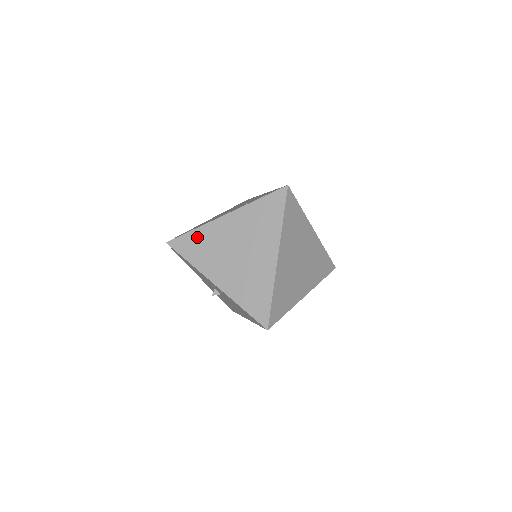
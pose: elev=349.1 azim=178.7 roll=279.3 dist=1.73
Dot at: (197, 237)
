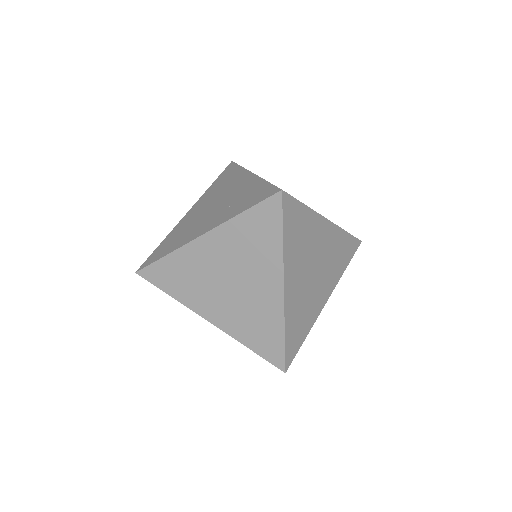
Dot at: (172, 265)
